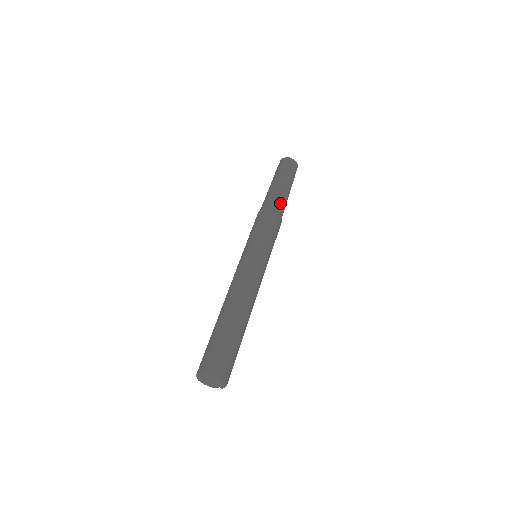
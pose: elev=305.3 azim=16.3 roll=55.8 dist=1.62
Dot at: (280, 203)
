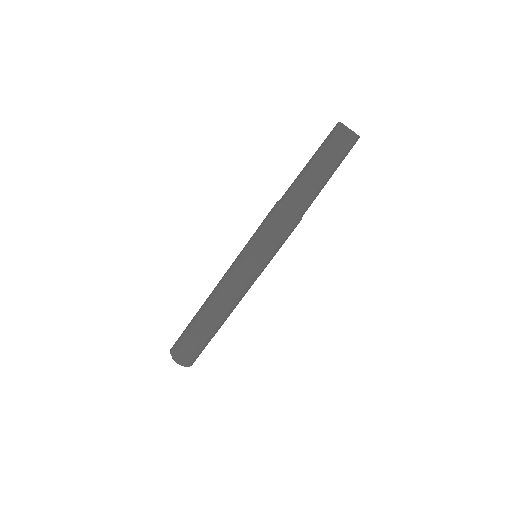
Dot at: (303, 203)
